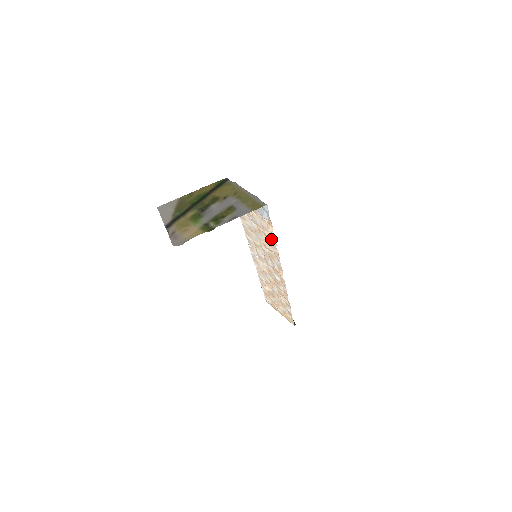
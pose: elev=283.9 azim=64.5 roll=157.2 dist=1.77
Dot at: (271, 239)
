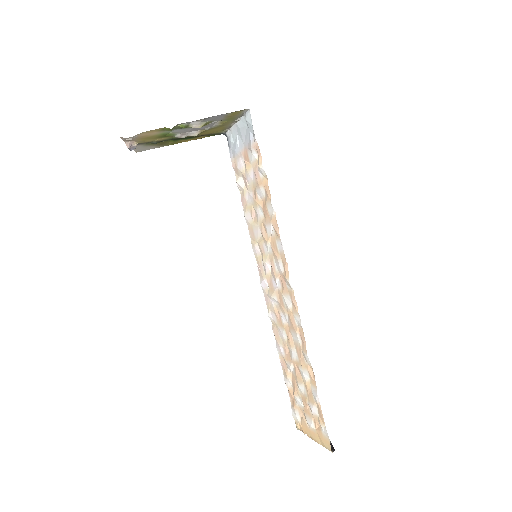
Dot at: (265, 193)
